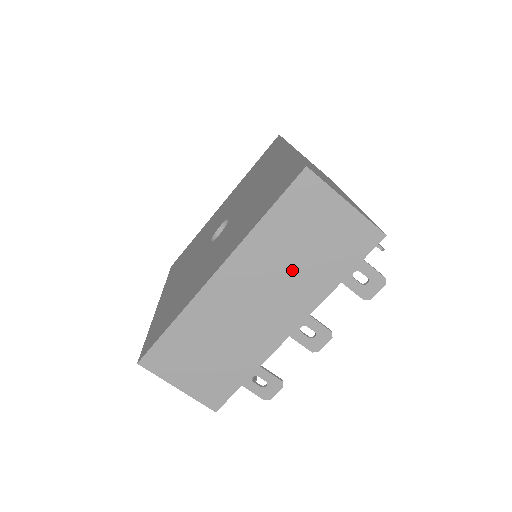
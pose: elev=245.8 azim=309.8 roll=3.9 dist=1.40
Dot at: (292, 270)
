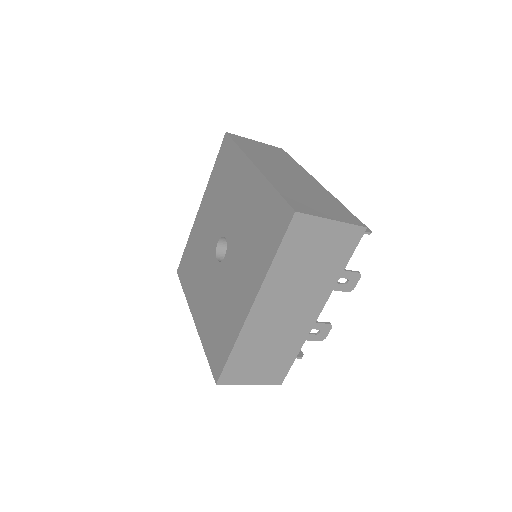
Dot at: occluded
